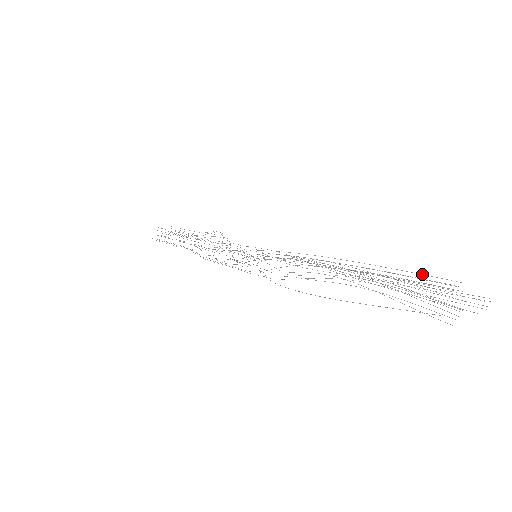
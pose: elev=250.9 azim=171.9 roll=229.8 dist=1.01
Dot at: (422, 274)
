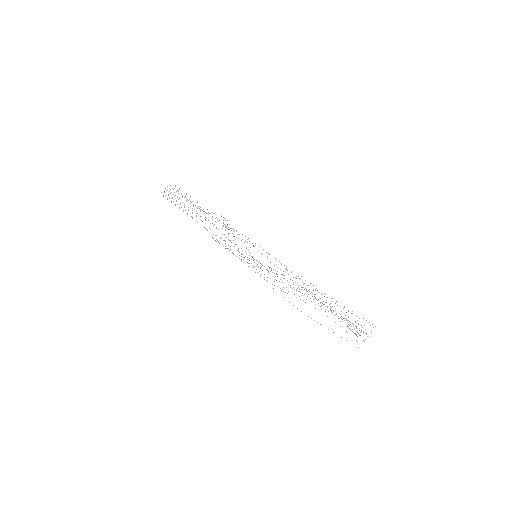
Dot at: (355, 322)
